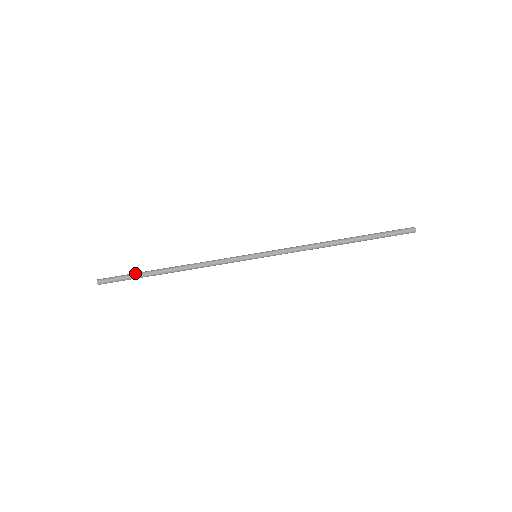
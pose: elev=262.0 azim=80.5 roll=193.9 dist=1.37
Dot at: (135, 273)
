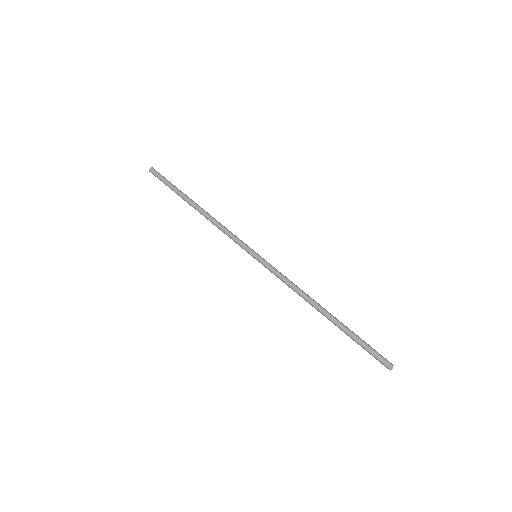
Dot at: (176, 187)
